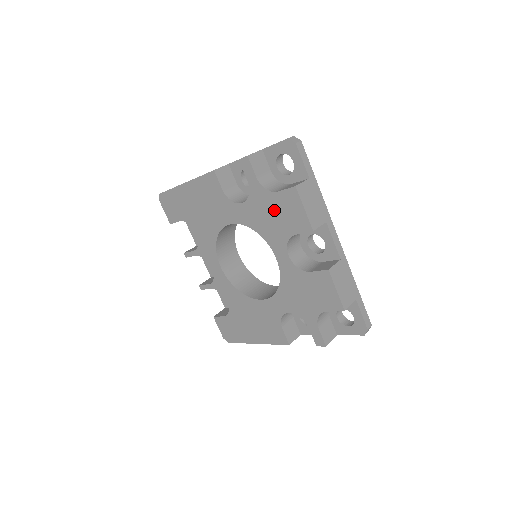
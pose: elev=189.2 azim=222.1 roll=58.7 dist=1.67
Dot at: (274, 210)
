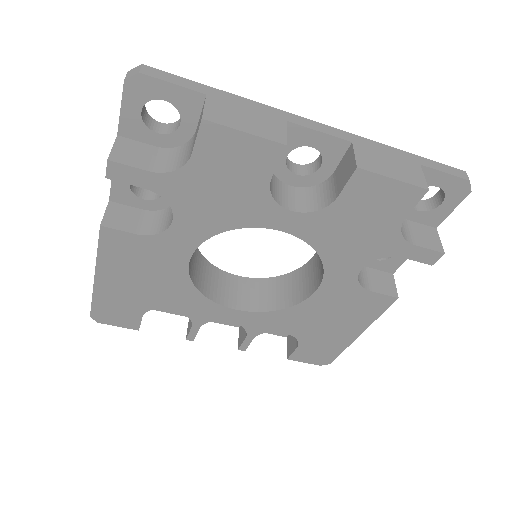
Dot at: (214, 182)
